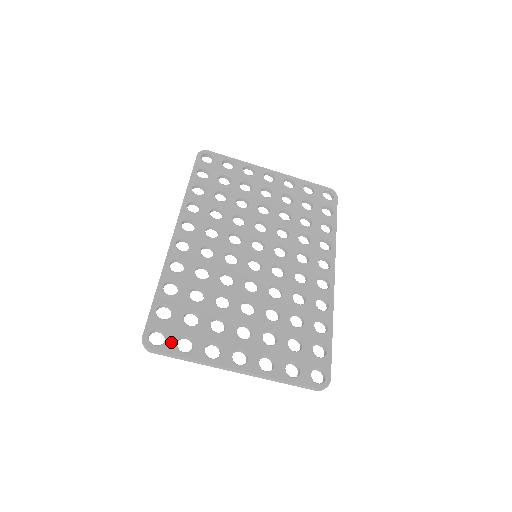
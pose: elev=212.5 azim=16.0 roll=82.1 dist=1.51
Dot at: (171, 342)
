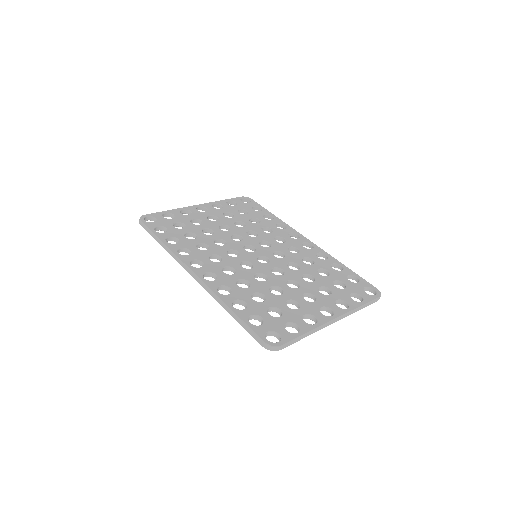
Dot at: (284, 333)
